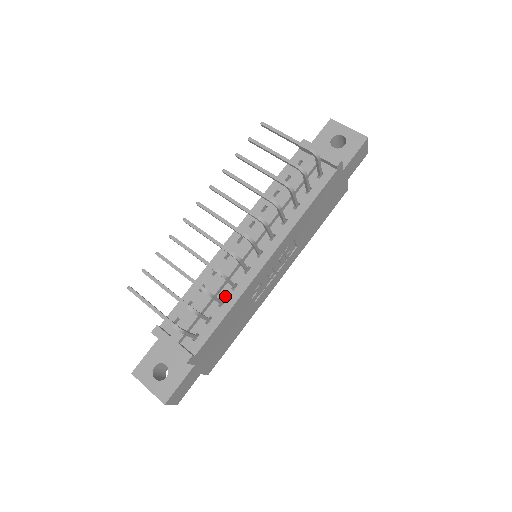
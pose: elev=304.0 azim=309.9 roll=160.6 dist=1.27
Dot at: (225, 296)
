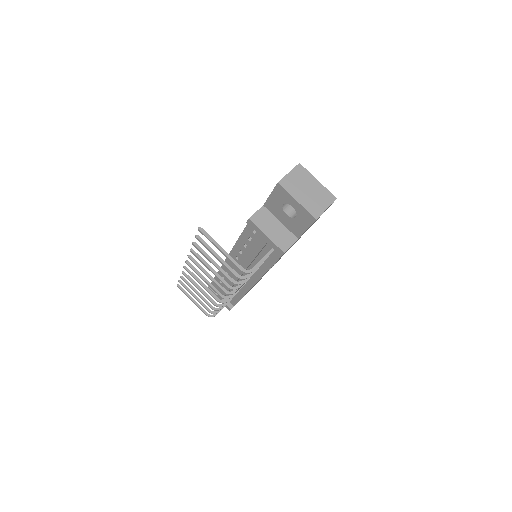
Dot at: occluded
